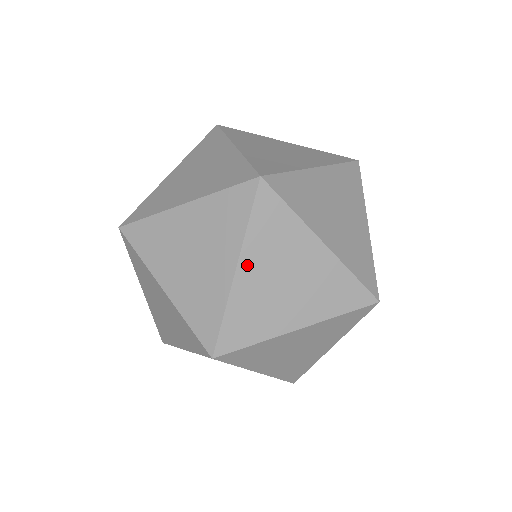
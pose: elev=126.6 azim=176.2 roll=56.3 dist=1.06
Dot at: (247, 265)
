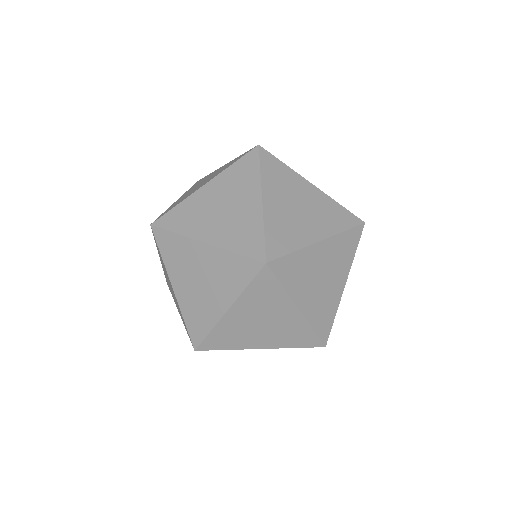
Dot at: (301, 300)
